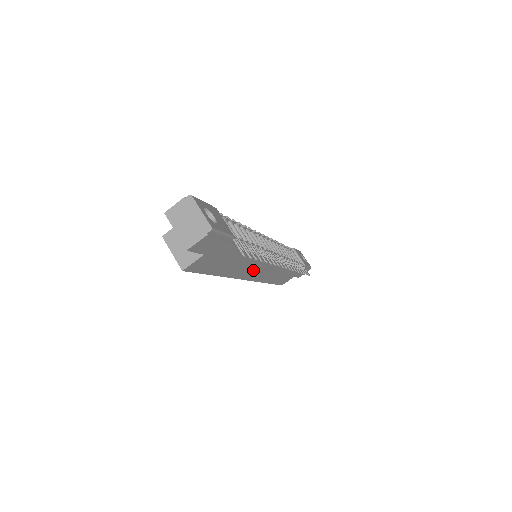
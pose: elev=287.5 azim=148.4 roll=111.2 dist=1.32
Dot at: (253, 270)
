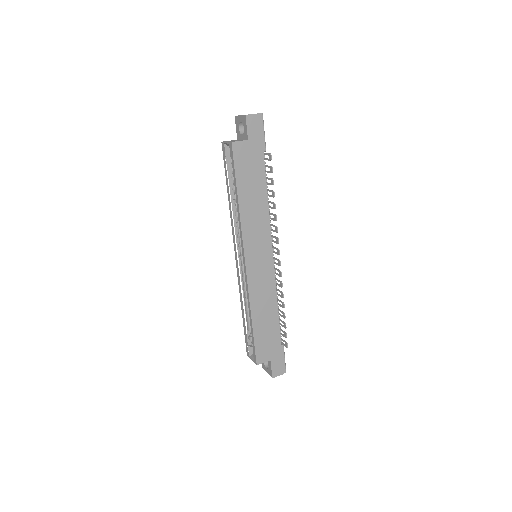
Dot at: (255, 246)
